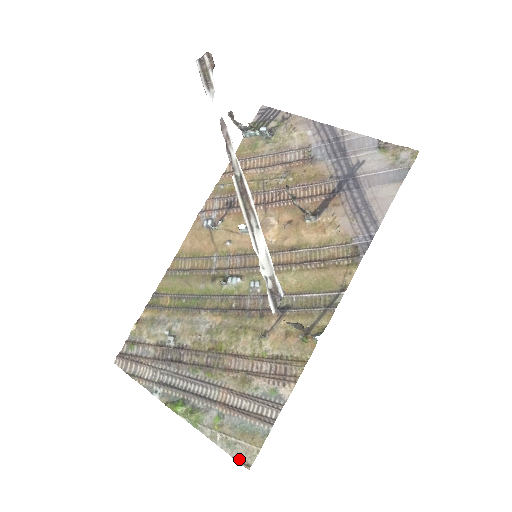
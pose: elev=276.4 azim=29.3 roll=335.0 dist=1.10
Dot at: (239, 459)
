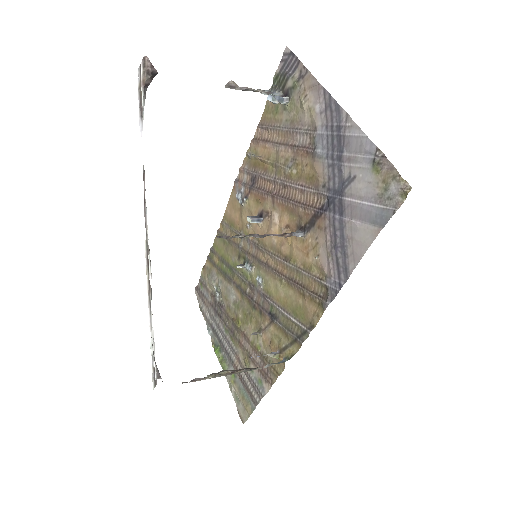
Dot at: (240, 413)
